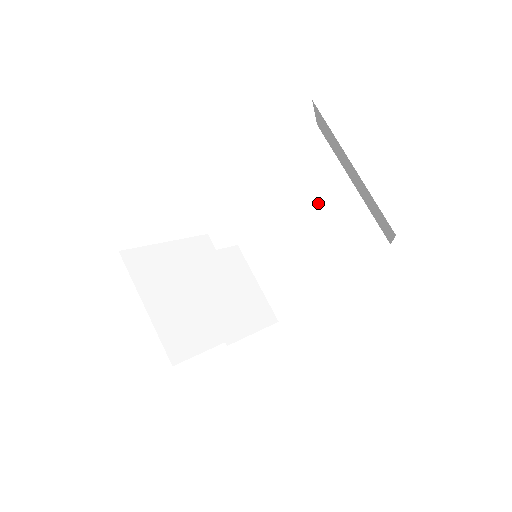
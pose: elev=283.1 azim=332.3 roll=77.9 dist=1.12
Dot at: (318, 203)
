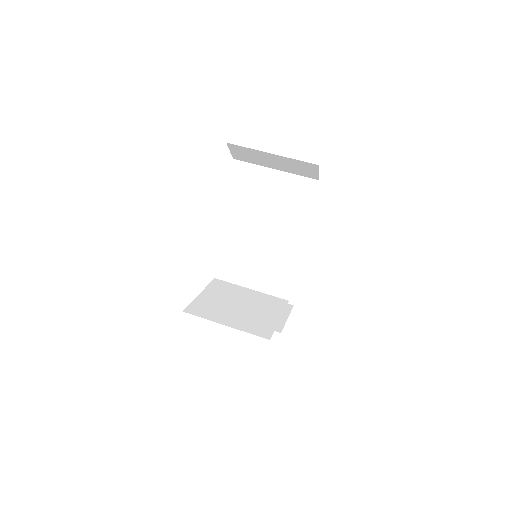
Dot at: (266, 196)
